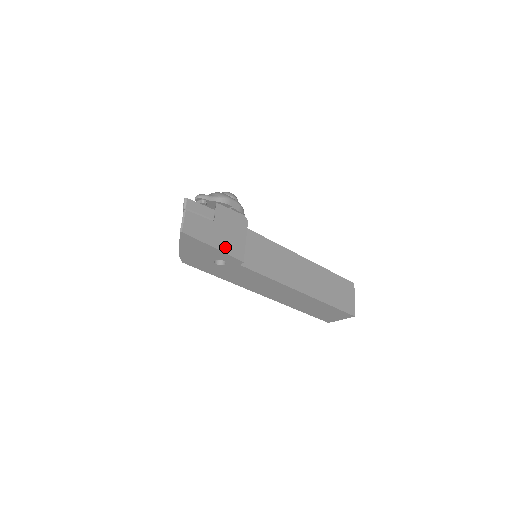
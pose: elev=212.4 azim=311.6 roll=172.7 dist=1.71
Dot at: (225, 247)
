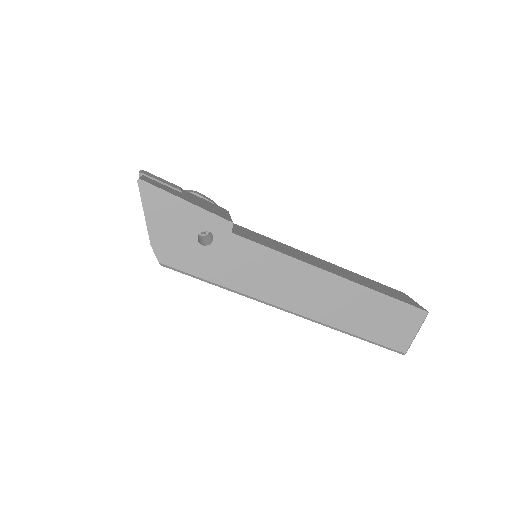
Dot at: (203, 207)
